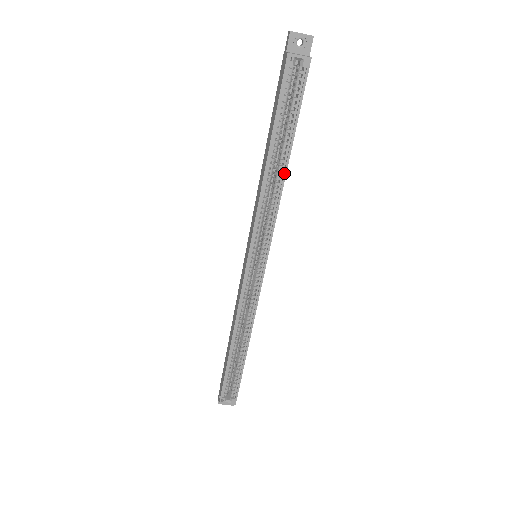
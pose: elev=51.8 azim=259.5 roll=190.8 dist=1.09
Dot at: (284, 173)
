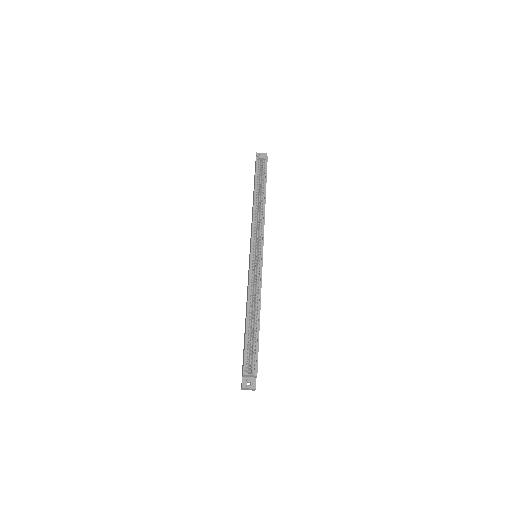
Dot at: (264, 201)
